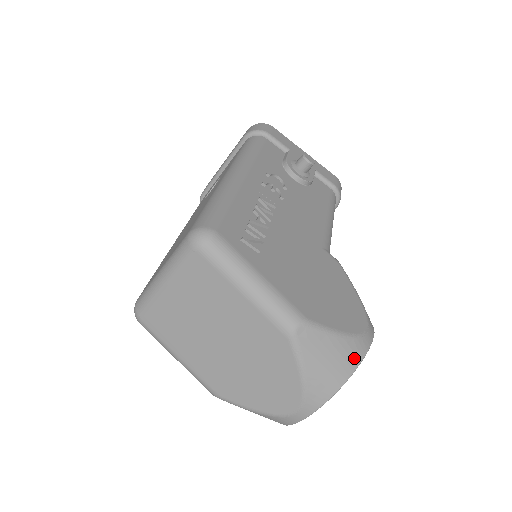
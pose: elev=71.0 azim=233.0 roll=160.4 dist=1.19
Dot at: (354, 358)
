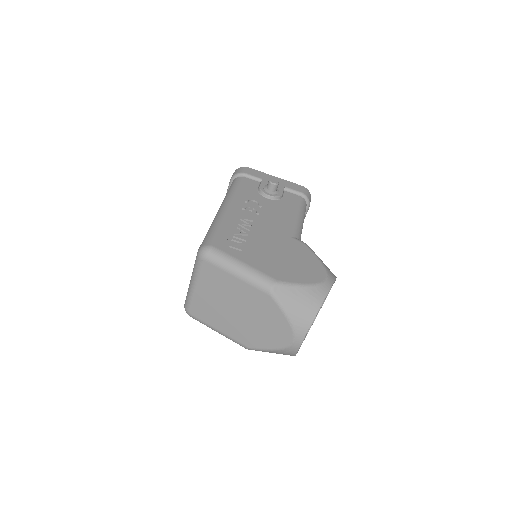
Dot at: (318, 298)
